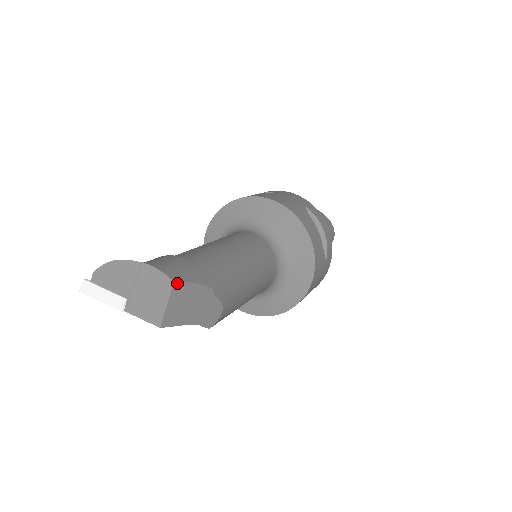
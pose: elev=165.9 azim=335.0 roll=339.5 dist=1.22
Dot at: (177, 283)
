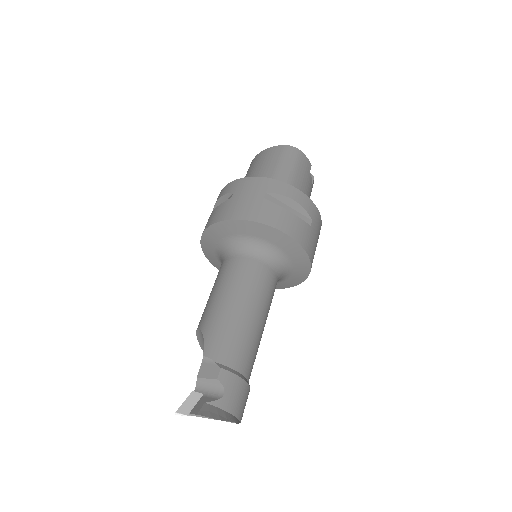
Dot at: occluded
